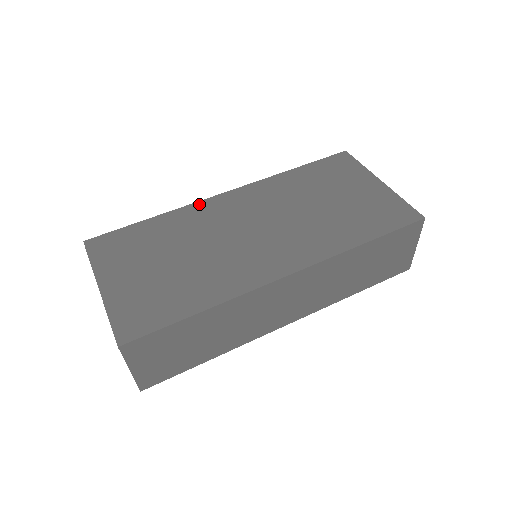
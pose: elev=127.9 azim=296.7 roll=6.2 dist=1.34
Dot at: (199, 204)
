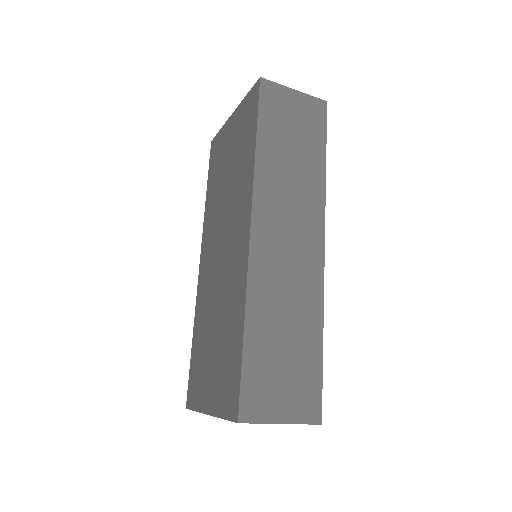
Dot at: (198, 292)
